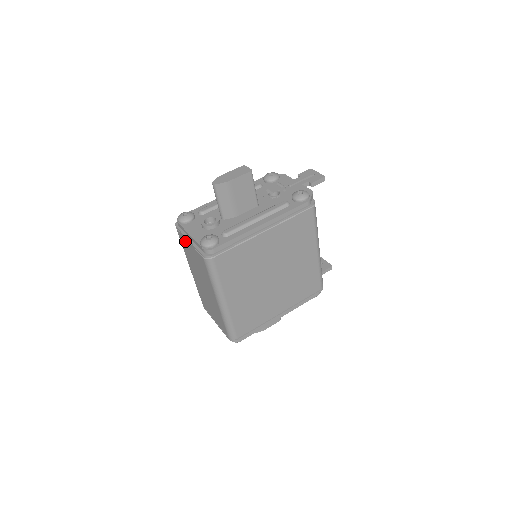
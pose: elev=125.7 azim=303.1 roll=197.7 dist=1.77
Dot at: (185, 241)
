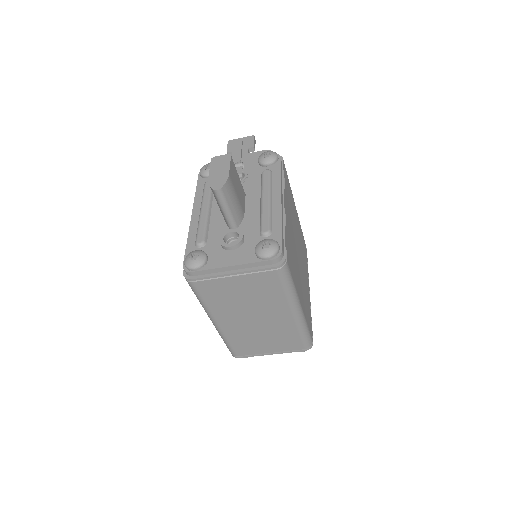
Dot at: (219, 283)
